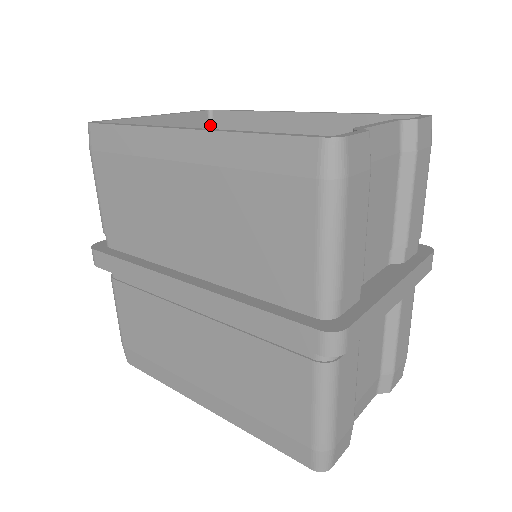
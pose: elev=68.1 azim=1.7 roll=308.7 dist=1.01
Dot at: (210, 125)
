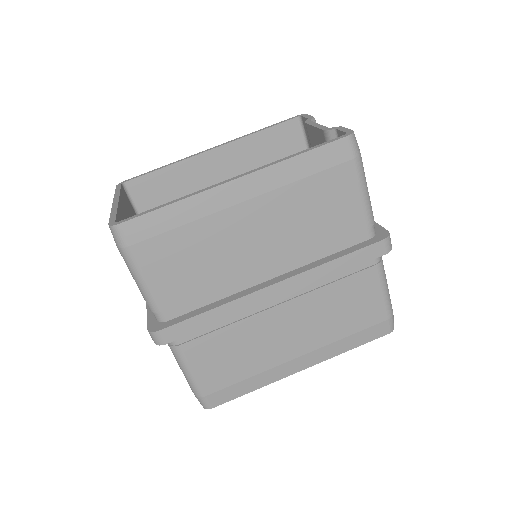
Dot at: (127, 195)
